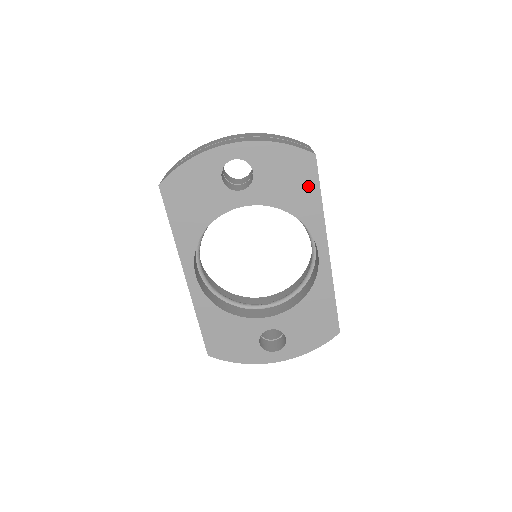
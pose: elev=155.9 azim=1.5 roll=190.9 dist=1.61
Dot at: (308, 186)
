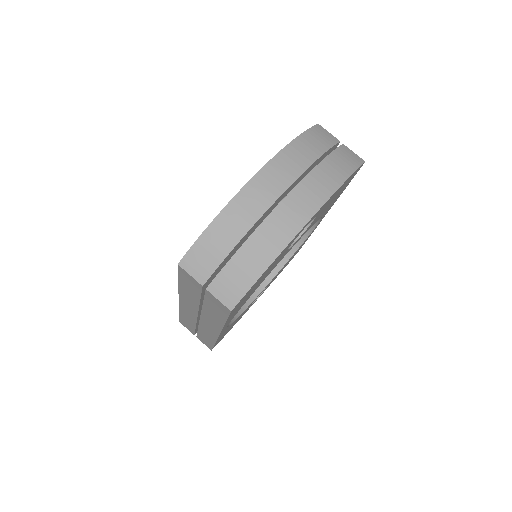
Dot at: (343, 189)
